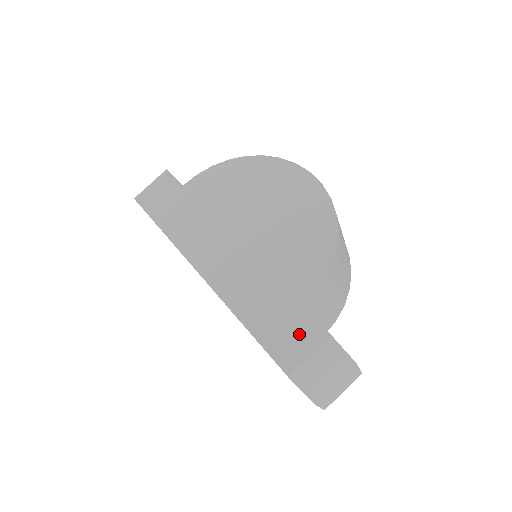
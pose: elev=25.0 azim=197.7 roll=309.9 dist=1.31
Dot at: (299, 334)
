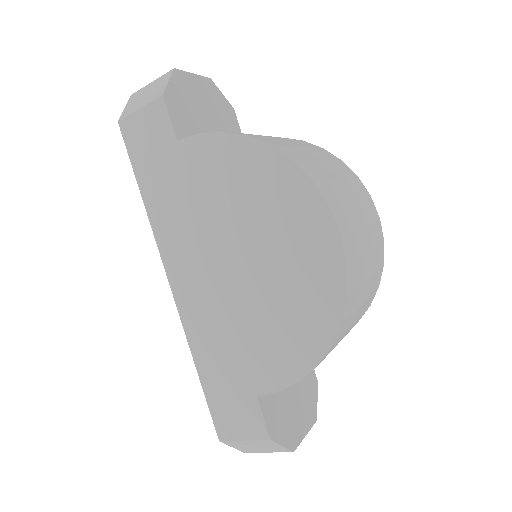
Dot at: (242, 416)
